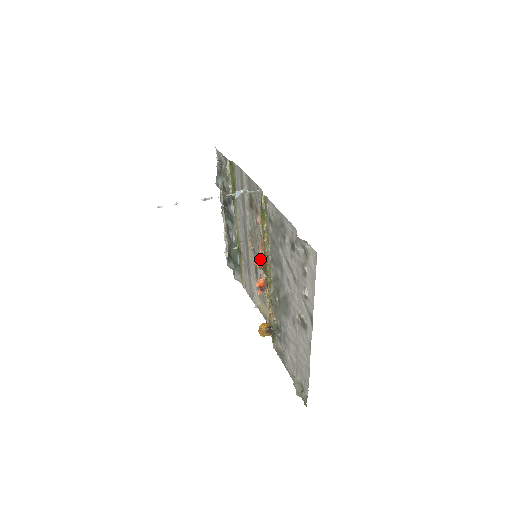
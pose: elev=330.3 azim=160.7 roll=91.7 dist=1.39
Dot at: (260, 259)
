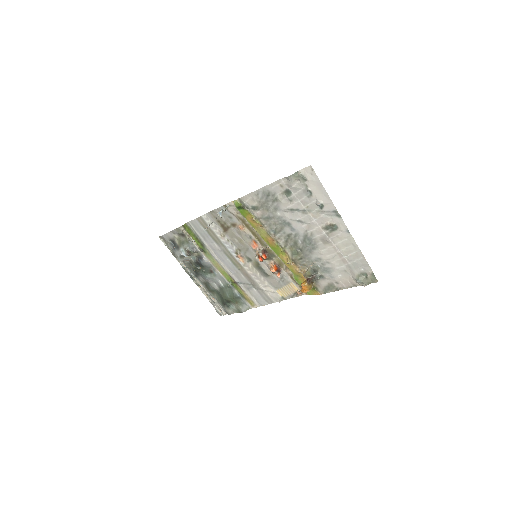
Dot at: (262, 251)
